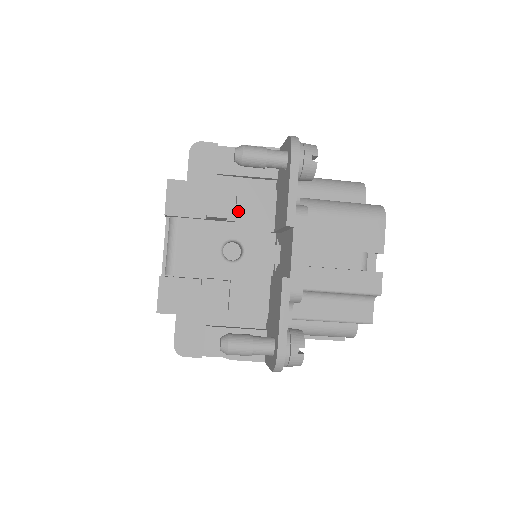
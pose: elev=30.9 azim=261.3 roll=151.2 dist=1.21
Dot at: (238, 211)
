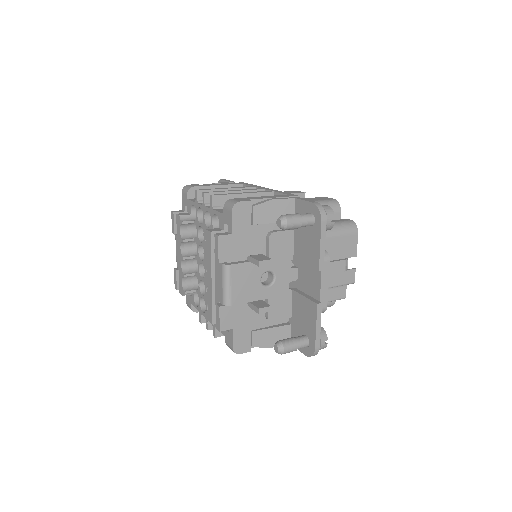
Dot at: (270, 251)
